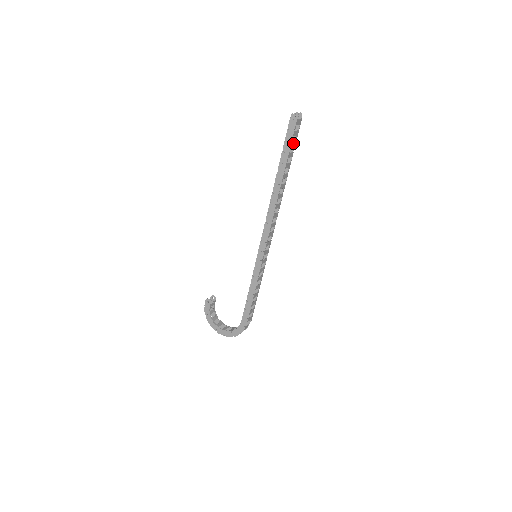
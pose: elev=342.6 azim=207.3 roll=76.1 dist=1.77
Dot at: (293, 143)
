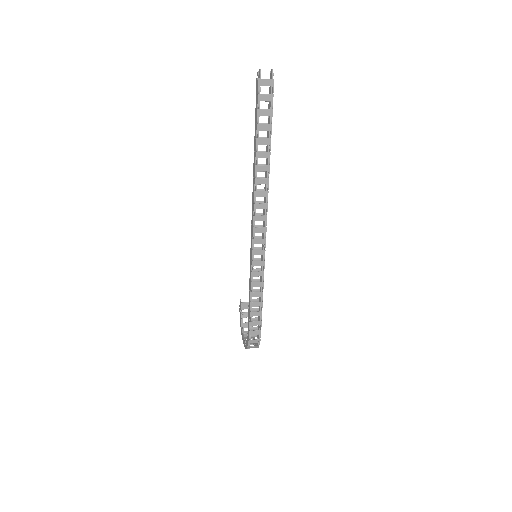
Dot at: (264, 111)
